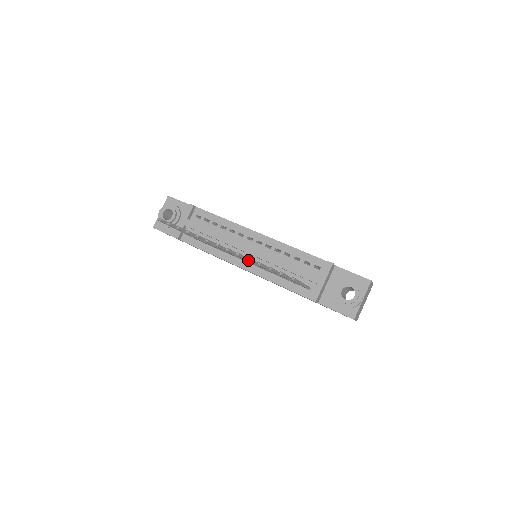
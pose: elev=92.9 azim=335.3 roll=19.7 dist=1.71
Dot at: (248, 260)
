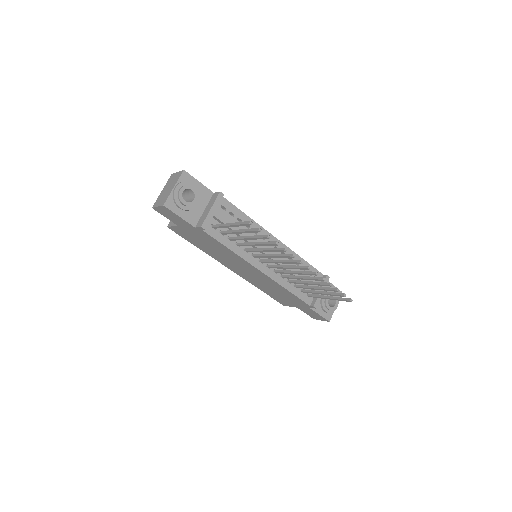
Dot at: occluded
